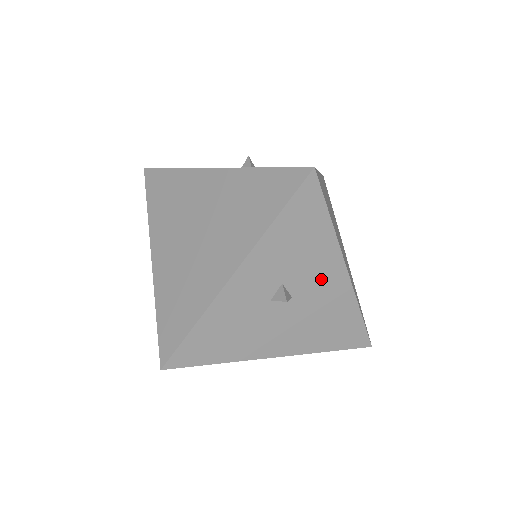
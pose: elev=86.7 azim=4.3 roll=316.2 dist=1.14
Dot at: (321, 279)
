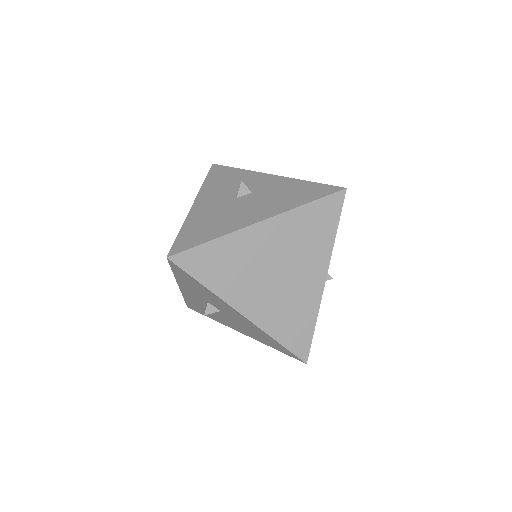
Dot at: (229, 311)
